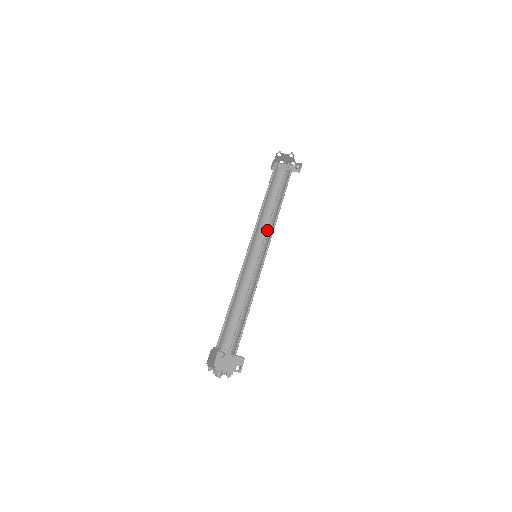
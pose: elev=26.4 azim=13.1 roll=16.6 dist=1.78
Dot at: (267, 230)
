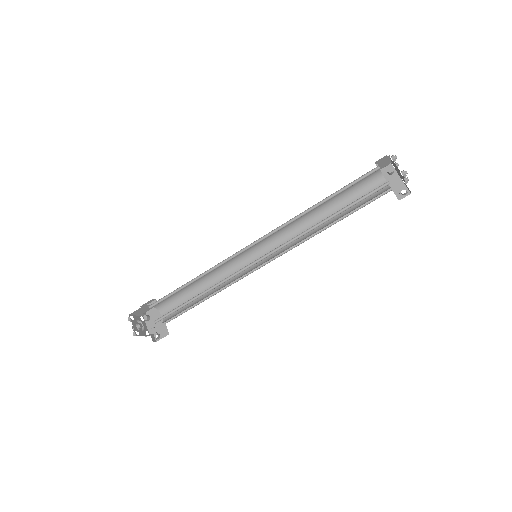
Dot at: (286, 242)
